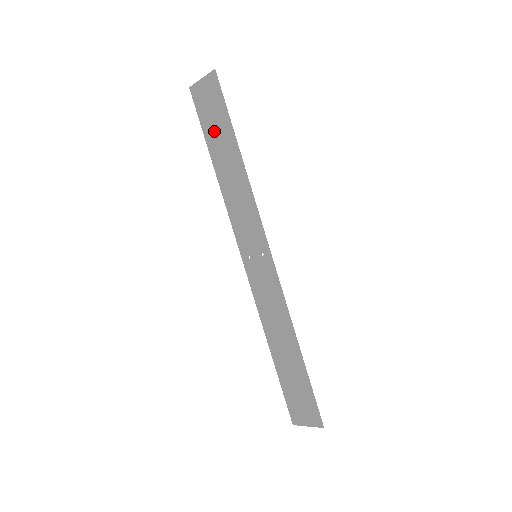
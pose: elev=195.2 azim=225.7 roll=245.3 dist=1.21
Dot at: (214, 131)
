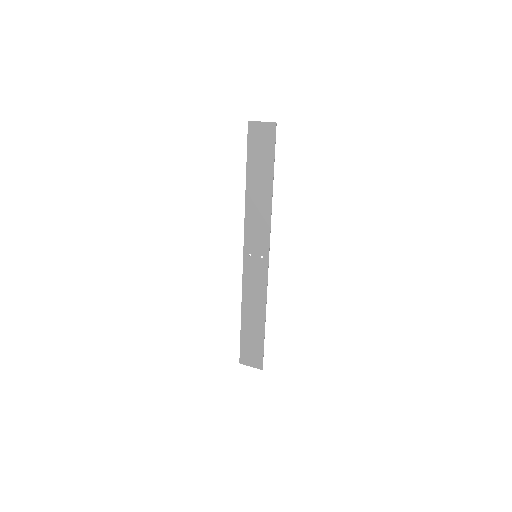
Dot at: (257, 162)
